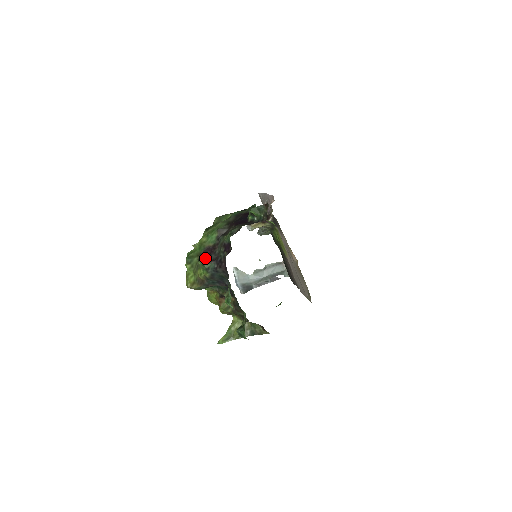
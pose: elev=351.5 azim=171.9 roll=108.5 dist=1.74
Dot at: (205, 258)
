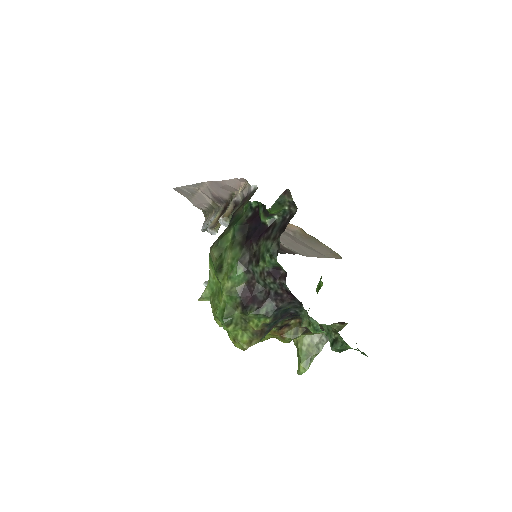
Dot at: (251, 305)
